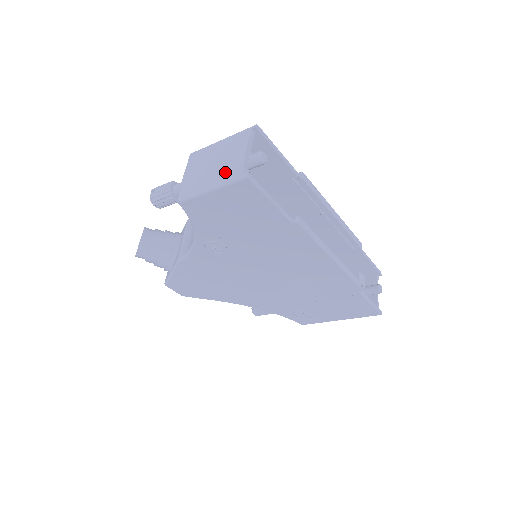
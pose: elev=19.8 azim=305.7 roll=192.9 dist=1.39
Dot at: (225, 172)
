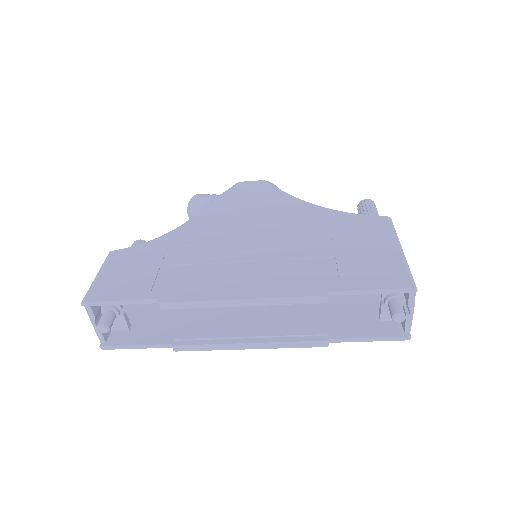
Dot at: occluded
